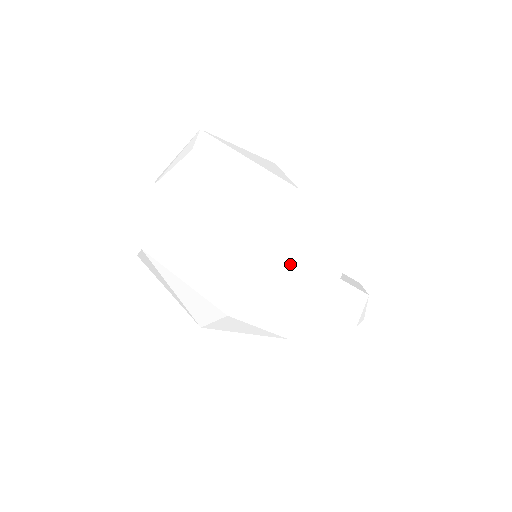
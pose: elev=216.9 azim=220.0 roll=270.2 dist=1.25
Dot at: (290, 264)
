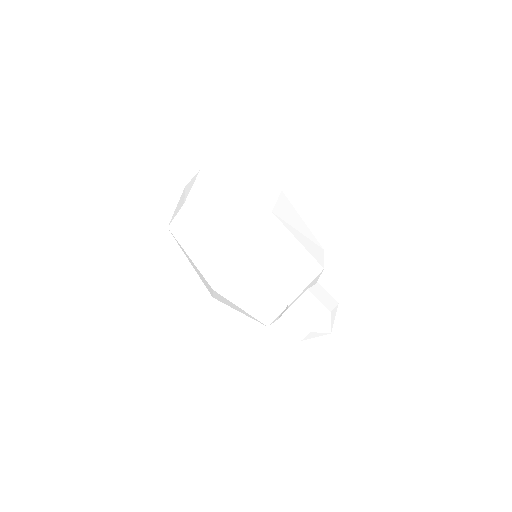
Dot at: (249, 264)
